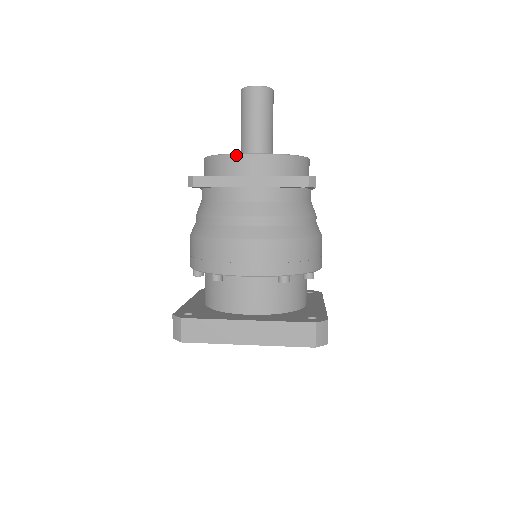
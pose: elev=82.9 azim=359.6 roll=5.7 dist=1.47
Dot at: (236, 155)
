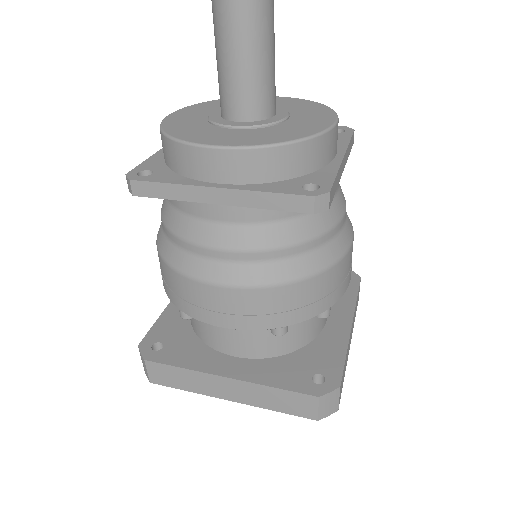
Dot at: (193, 147)
